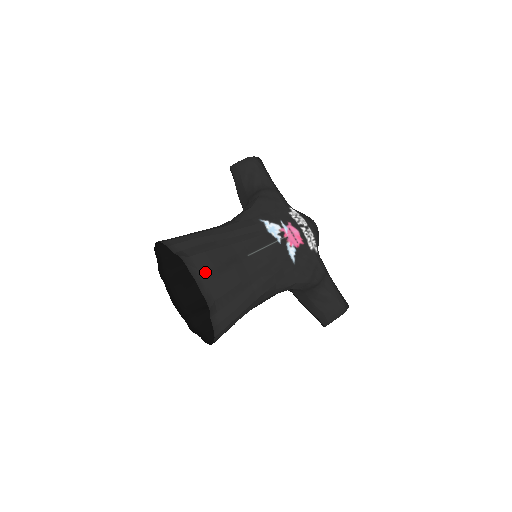
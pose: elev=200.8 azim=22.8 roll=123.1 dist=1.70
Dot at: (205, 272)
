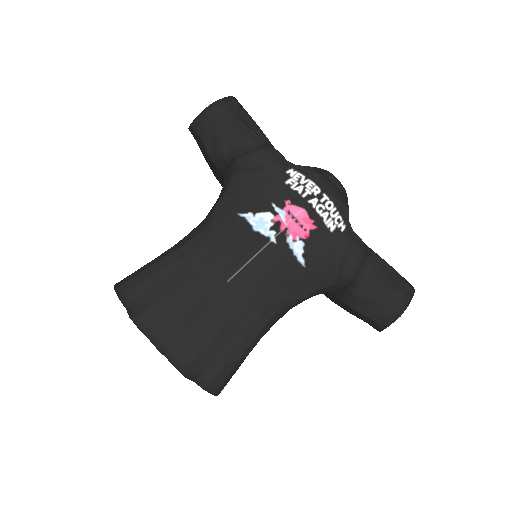
Dot at: (167, 331)
